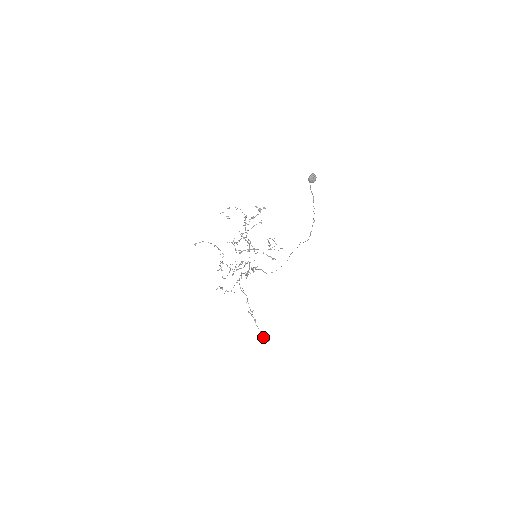
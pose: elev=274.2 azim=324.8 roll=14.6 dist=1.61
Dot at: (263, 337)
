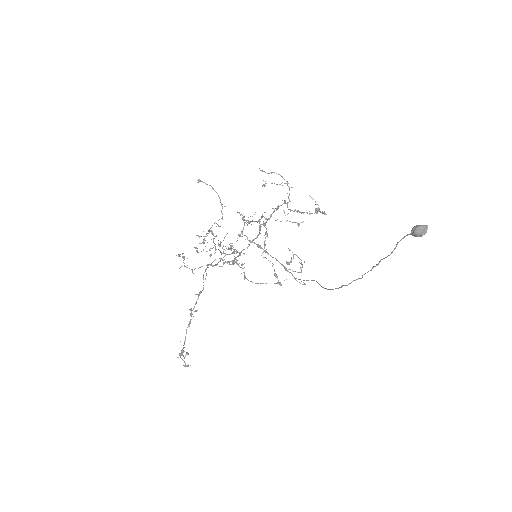
Dot at: (183, 352)
